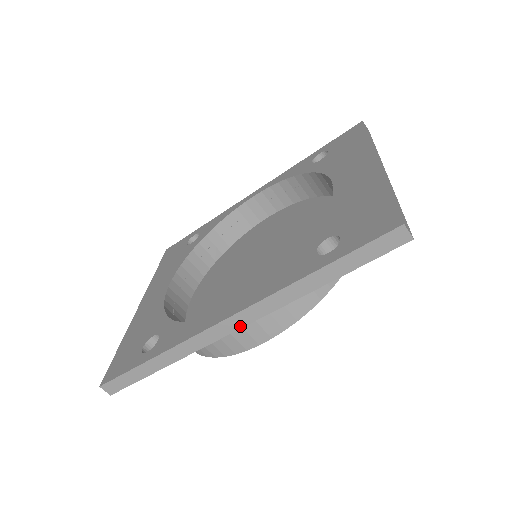
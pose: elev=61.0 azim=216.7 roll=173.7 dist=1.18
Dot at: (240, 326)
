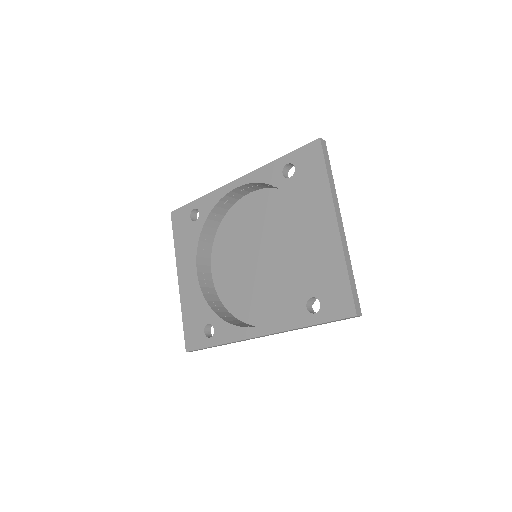
Dot at: occluded
